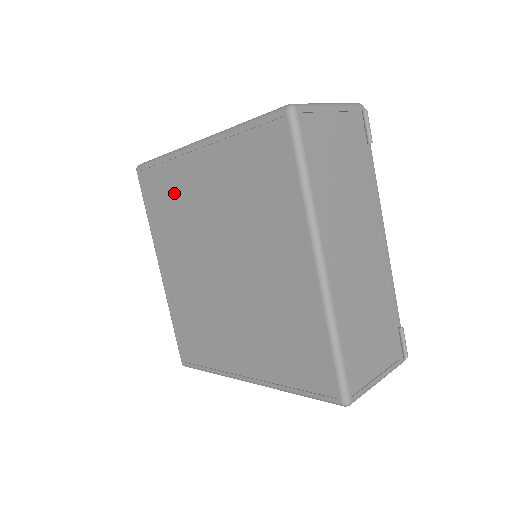
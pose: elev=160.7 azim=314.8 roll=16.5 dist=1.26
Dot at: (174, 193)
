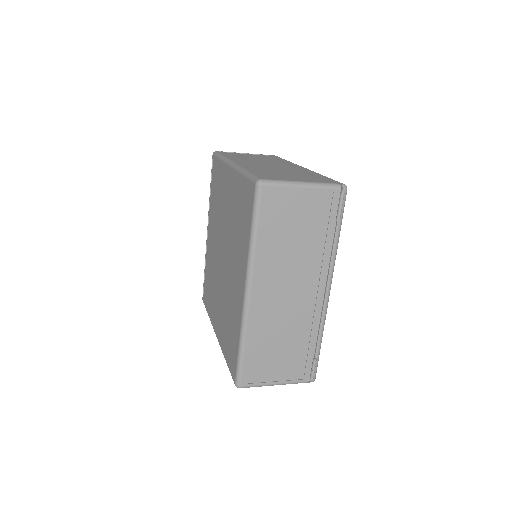
Dot at: (219, 187)
